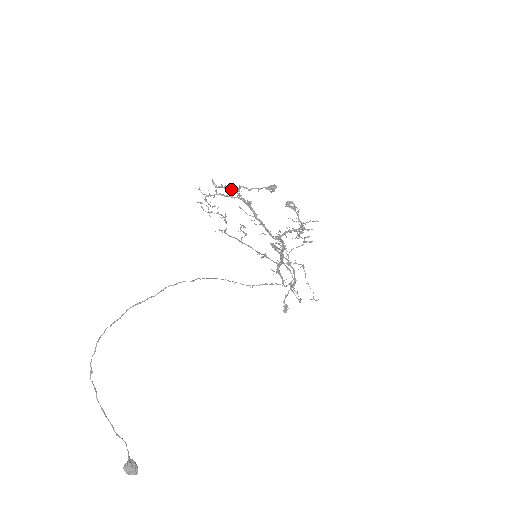
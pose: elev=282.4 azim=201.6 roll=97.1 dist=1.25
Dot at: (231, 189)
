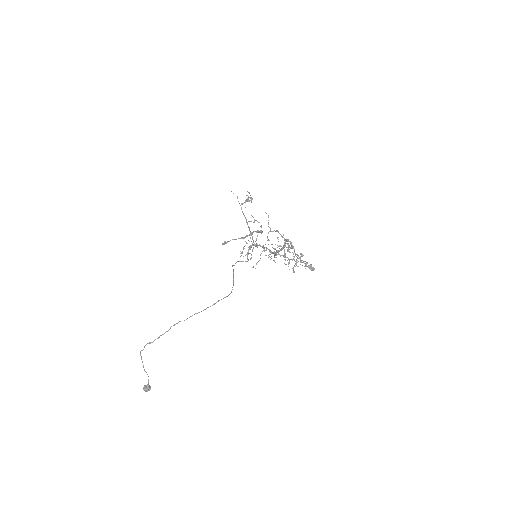
Dot at: (288, 239)
